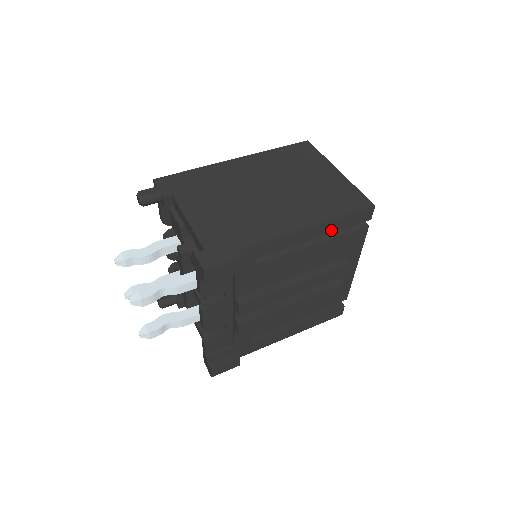
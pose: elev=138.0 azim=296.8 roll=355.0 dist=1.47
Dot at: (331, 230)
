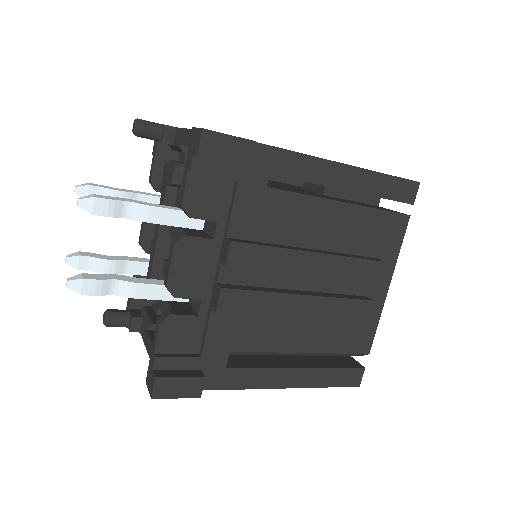
Dot at: (366, 189)
